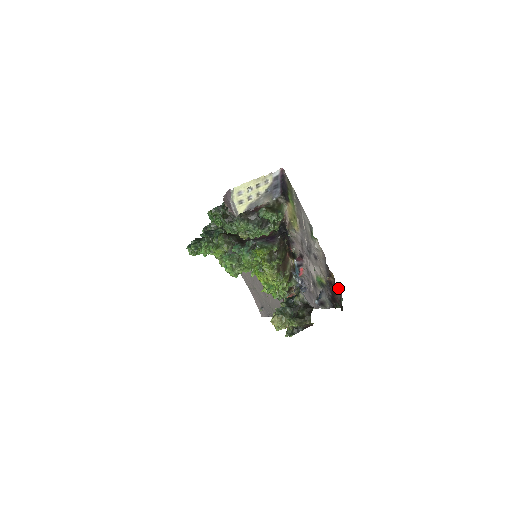
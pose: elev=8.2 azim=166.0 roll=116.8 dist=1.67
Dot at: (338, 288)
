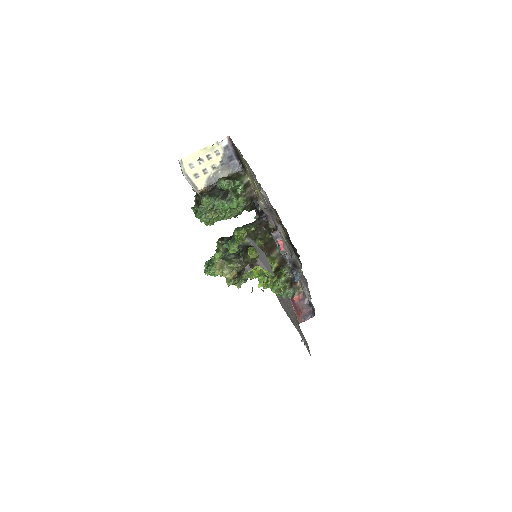
Dot at: (281, 222)
